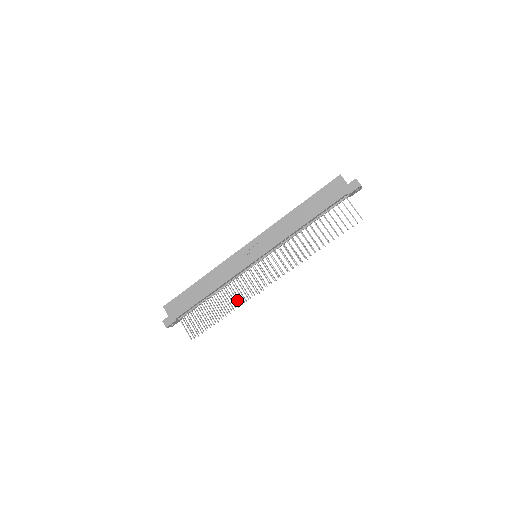
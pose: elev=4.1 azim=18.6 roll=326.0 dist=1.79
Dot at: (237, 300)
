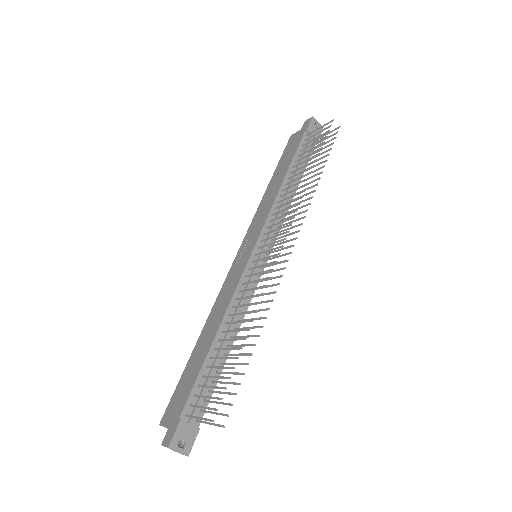
Dot at: (253, 303)
